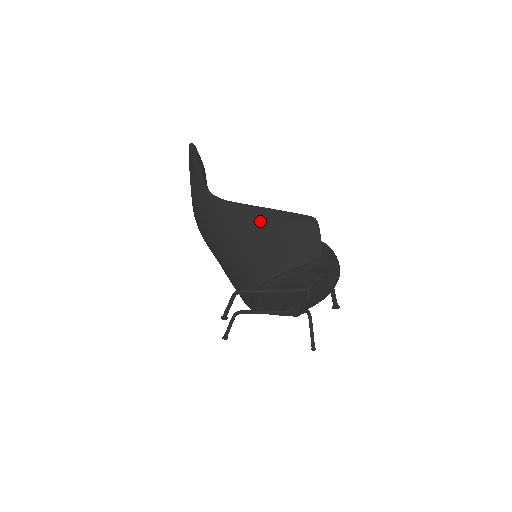
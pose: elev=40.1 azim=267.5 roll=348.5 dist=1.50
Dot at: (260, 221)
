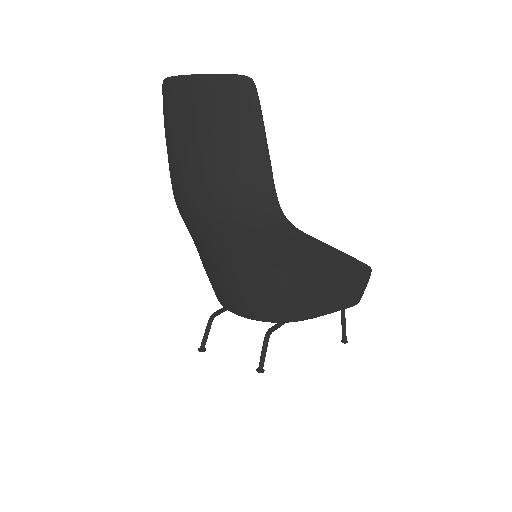
Dot at: (326, 264)
